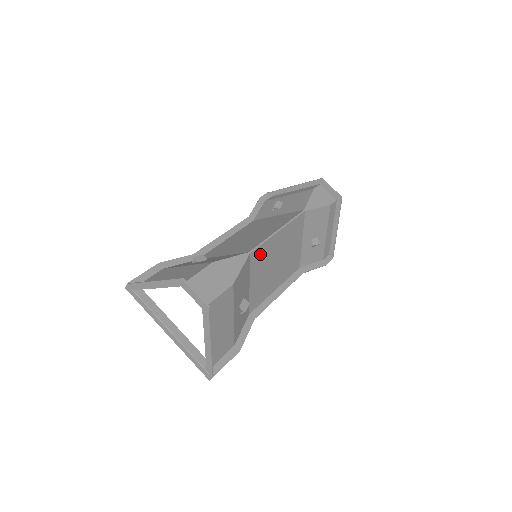
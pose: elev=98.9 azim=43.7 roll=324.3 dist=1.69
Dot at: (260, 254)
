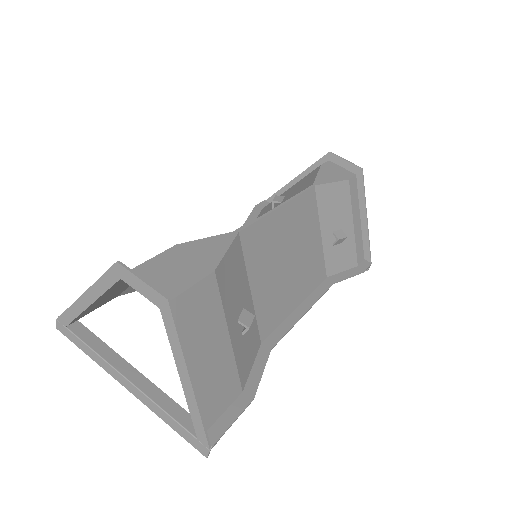
Dot at: (257, 238)
